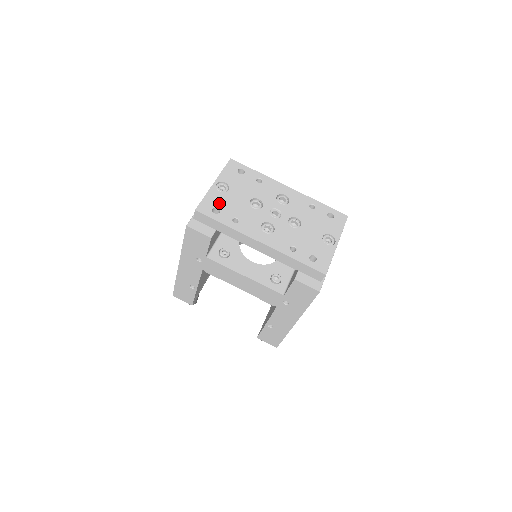
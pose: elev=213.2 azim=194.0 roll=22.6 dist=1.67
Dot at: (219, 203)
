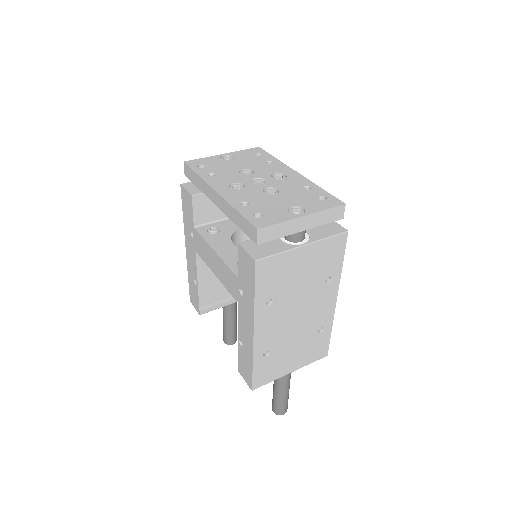
Dot at: (211, 163)
